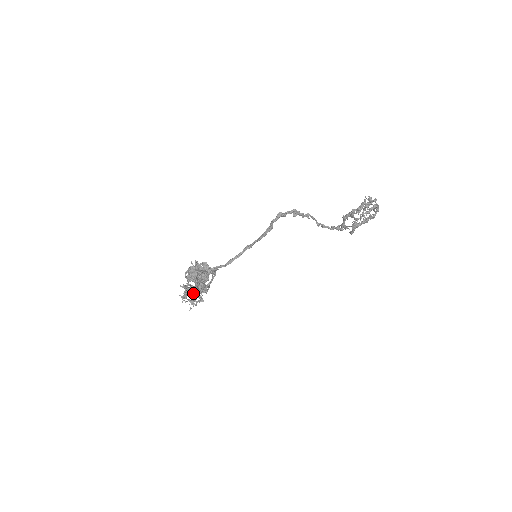
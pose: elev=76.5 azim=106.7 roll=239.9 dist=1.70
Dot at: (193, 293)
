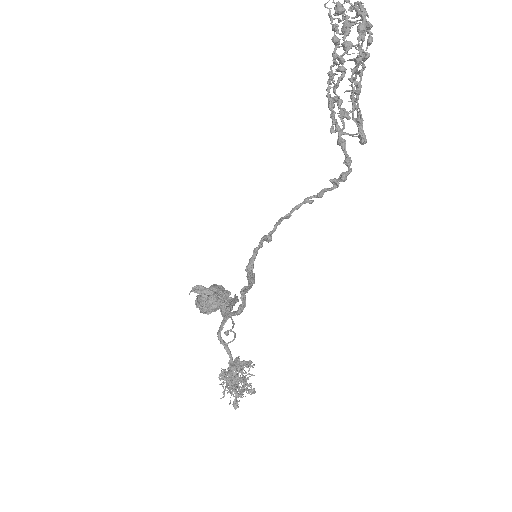
Dot at: (240, 391)
